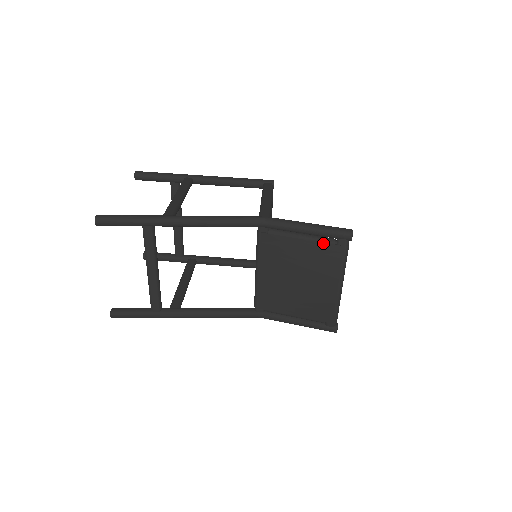
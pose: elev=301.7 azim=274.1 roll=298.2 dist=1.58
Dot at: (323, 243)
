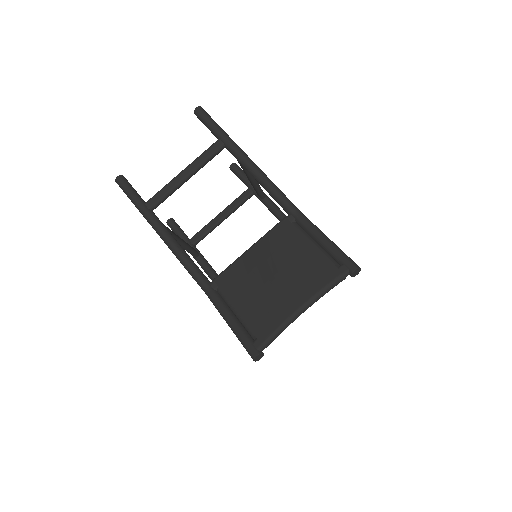
Dot at: (327, 258)
